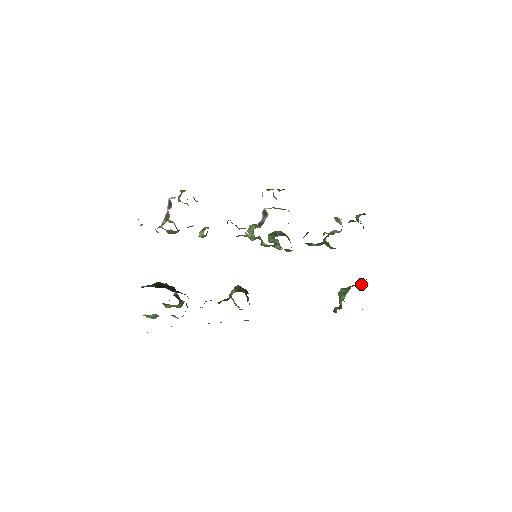
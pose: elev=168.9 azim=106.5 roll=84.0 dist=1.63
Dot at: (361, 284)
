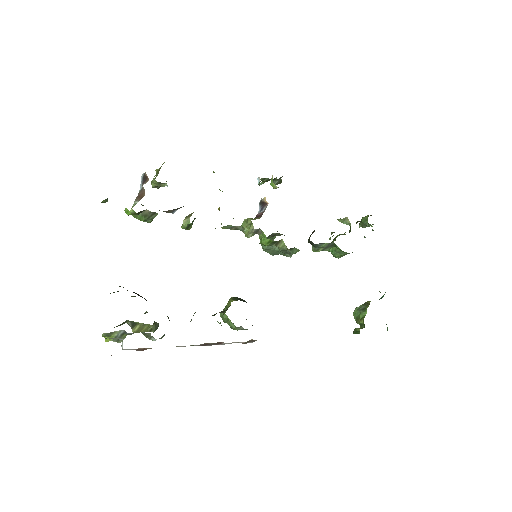
Dot at: occluded
